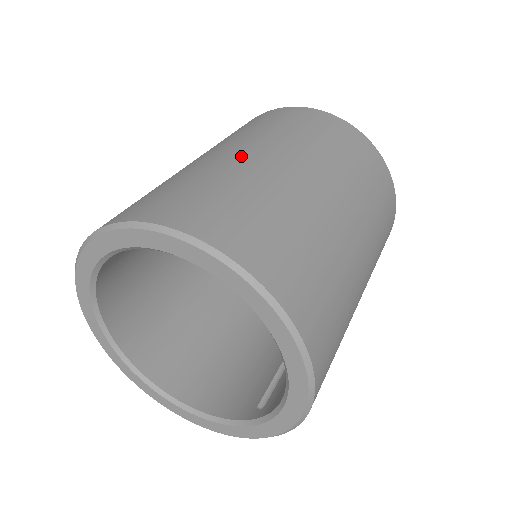
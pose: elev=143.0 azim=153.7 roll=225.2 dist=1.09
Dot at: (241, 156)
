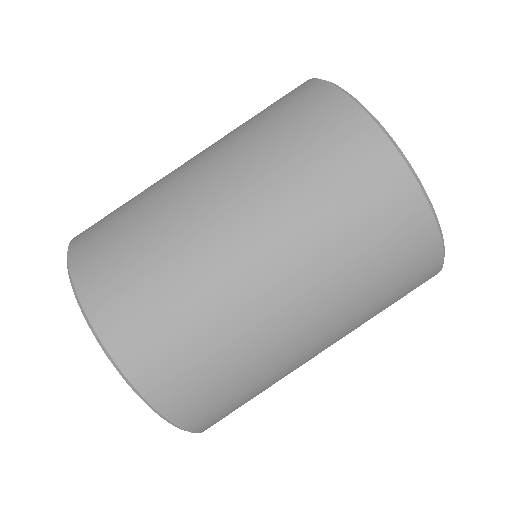
Dot at: (203, 205)
